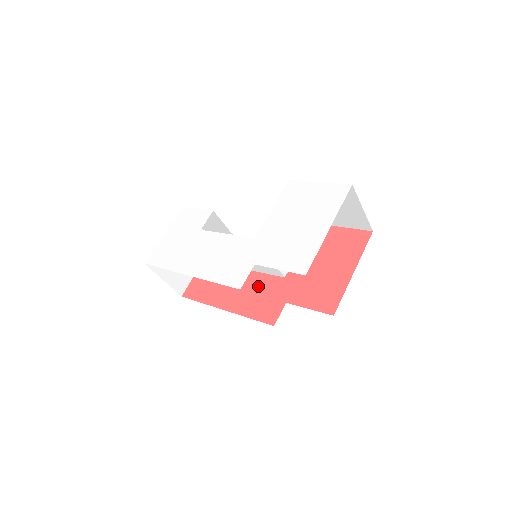
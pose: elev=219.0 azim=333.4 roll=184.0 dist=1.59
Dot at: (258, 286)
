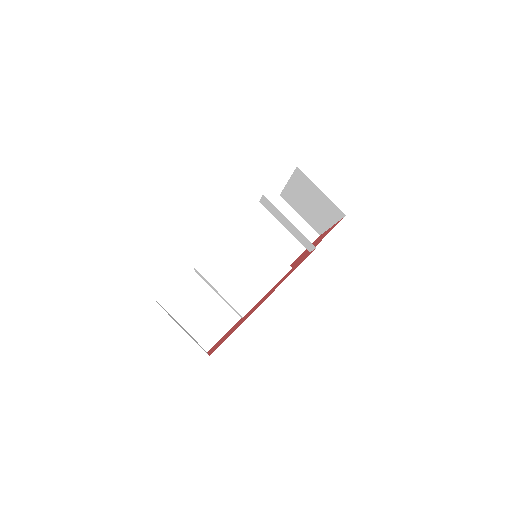
Dot at: (278, 283)
